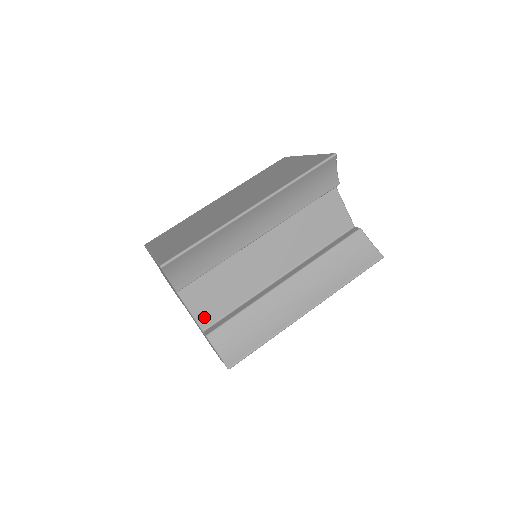
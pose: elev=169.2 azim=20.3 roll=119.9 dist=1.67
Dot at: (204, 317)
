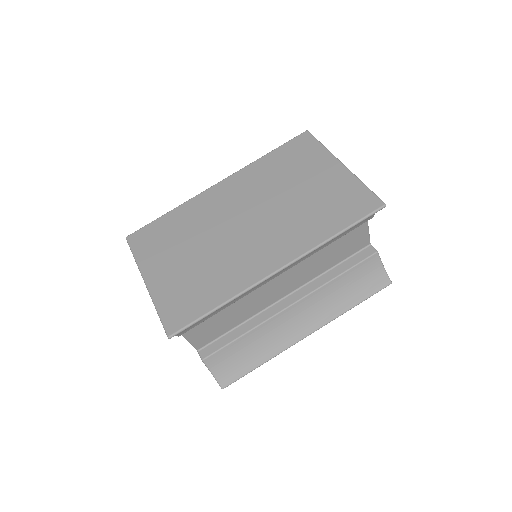
Dot at: (200, 341)
